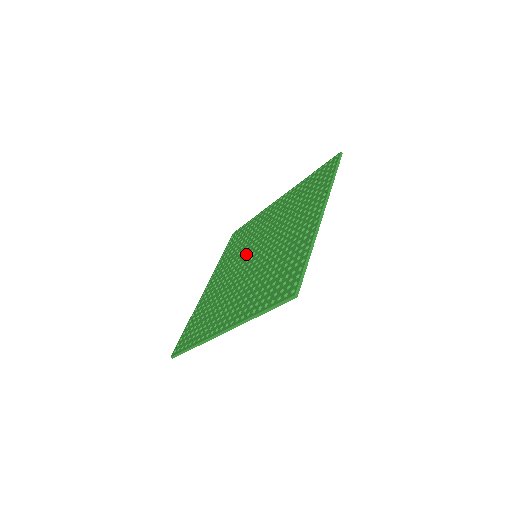
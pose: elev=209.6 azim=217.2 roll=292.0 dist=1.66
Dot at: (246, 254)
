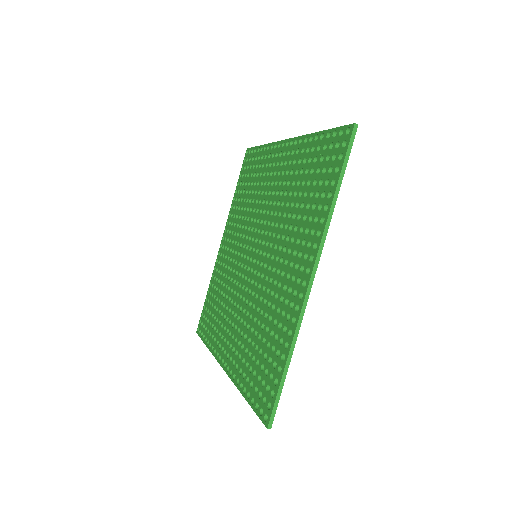
Dot at: (241, 278)
